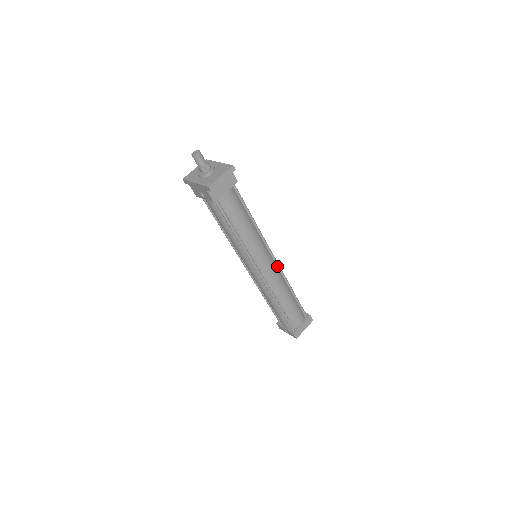
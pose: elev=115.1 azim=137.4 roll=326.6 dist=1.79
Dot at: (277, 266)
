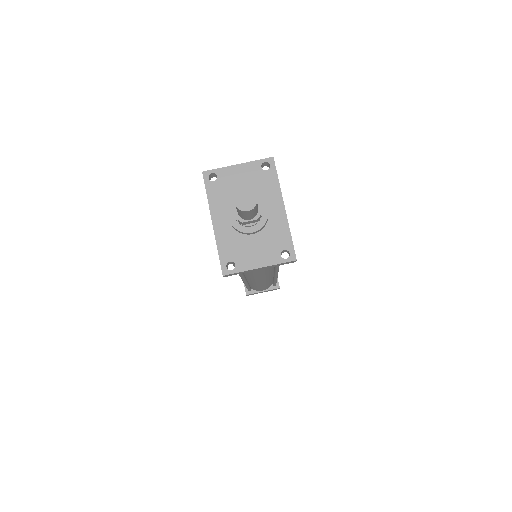
Dot at: (274, 274)
